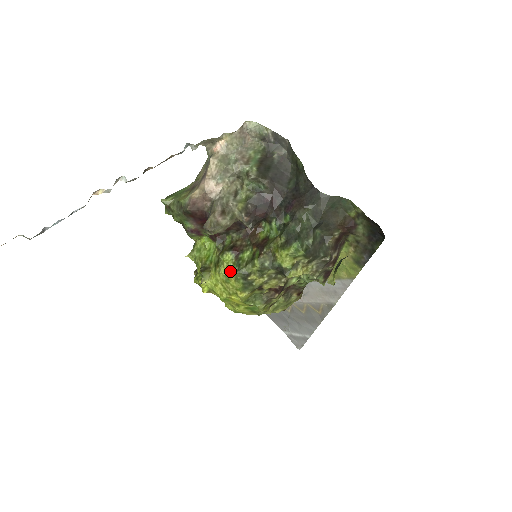
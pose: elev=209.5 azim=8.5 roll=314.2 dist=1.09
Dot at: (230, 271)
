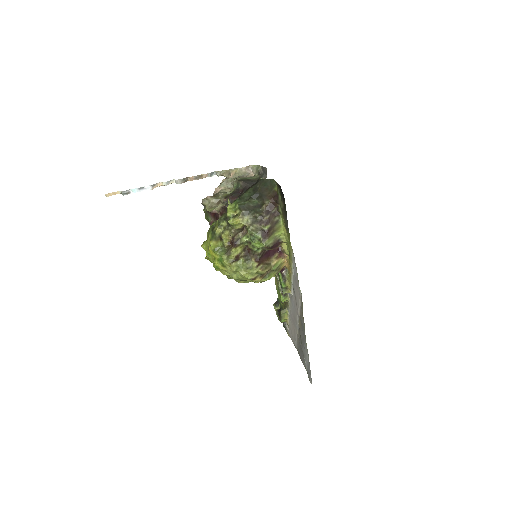
Dot at: (209, 229)
